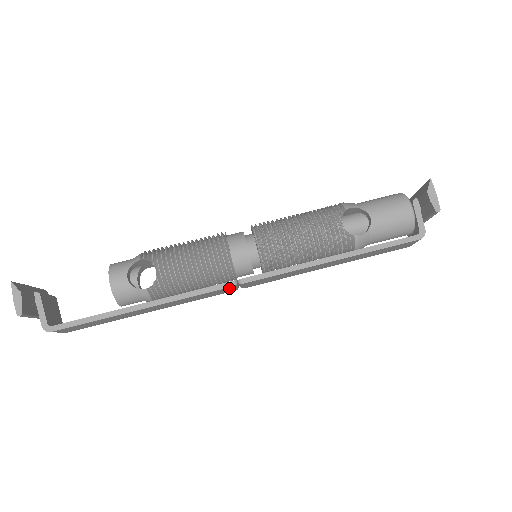
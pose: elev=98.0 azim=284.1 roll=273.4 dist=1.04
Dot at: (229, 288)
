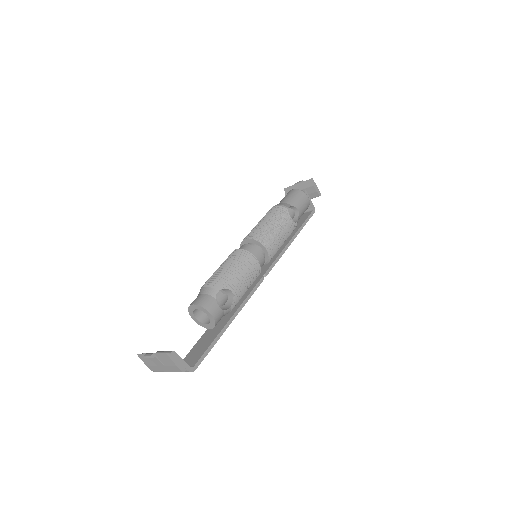
Dot at: occluded
